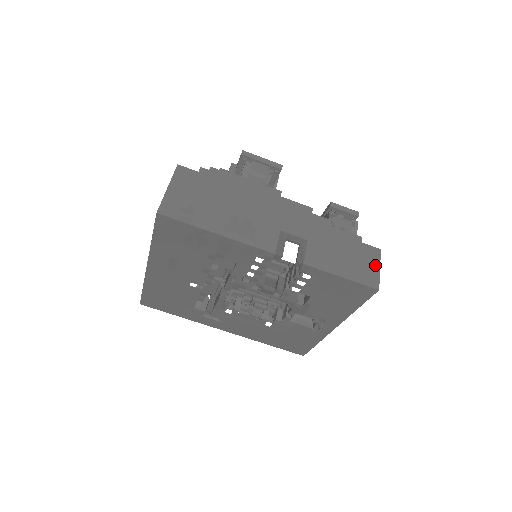
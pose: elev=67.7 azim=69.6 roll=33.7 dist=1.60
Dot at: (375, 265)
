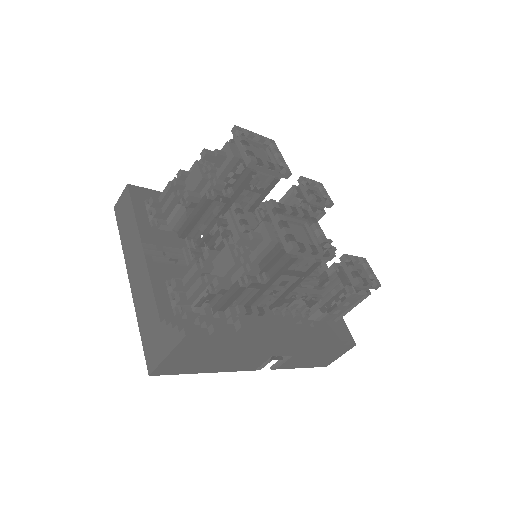
Dot at: (339, 355)
